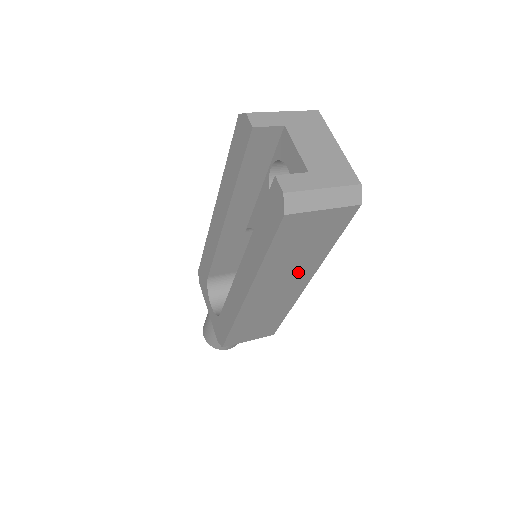
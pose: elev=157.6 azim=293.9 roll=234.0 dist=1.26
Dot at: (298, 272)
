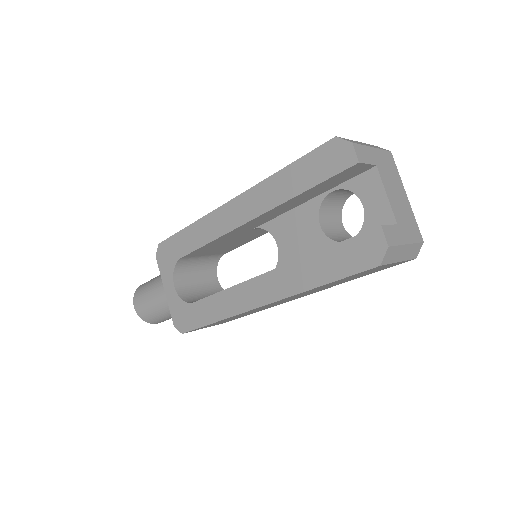
Dot at: (315, 291)
